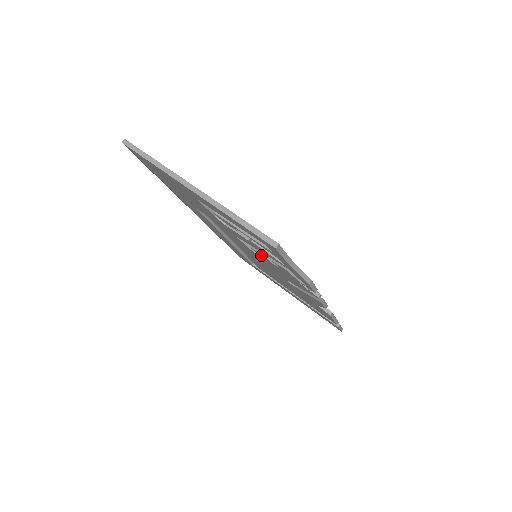
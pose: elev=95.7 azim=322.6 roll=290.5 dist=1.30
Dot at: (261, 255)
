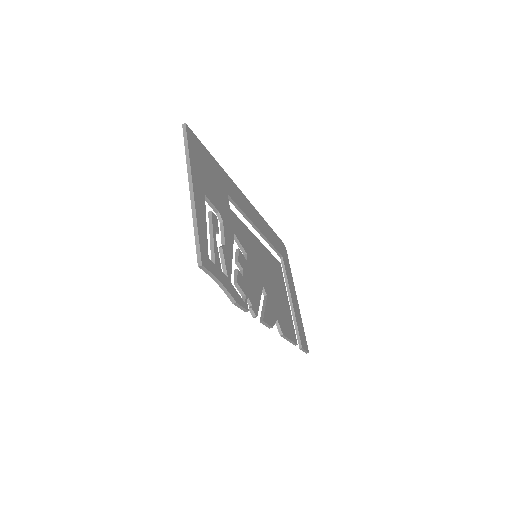
Dot at: occluded
